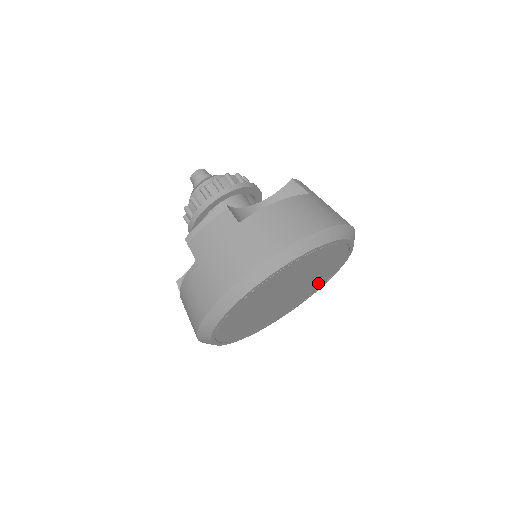
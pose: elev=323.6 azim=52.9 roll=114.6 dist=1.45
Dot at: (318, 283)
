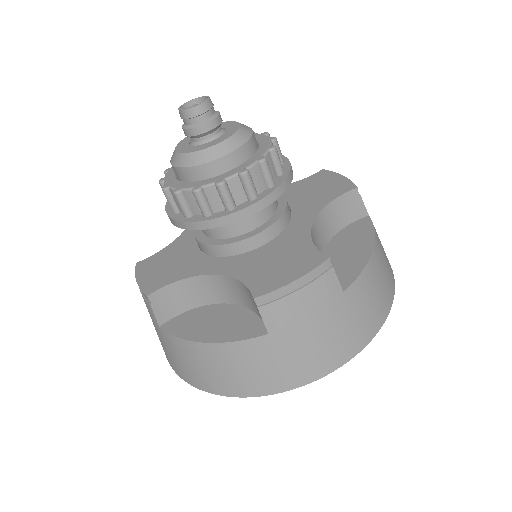
Dot at: occluded
